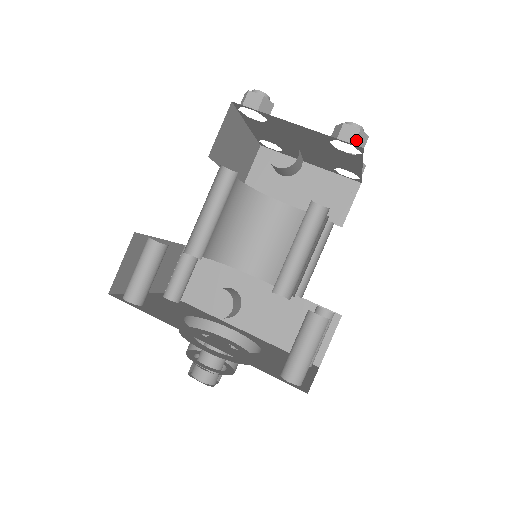
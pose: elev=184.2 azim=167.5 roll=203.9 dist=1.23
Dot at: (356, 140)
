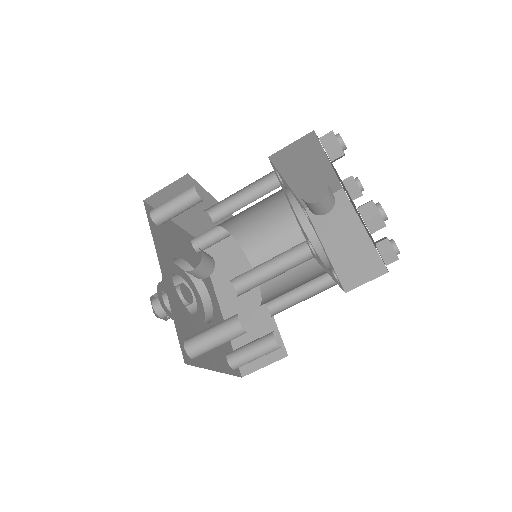
Dot at: (370, 219)
